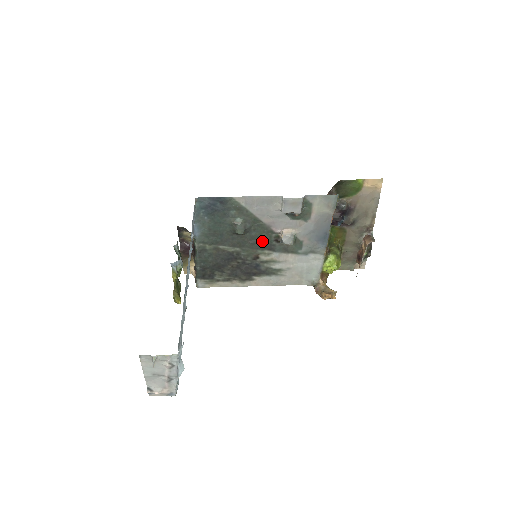
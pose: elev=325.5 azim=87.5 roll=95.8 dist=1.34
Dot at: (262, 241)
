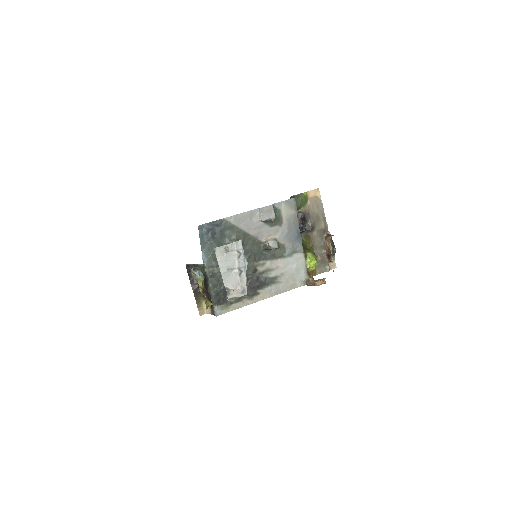
Dot at: (255, 253)
